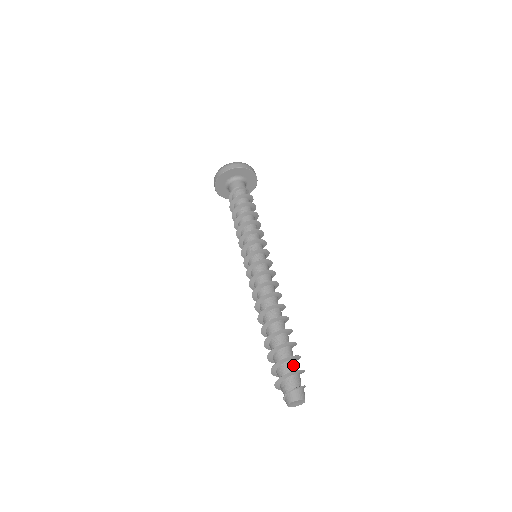
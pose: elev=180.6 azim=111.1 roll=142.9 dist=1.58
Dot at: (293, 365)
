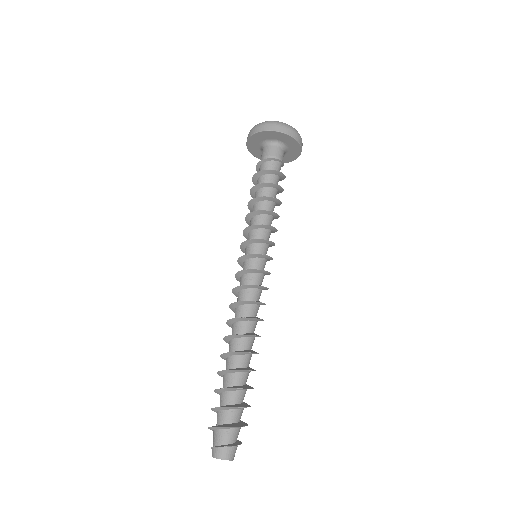
Dot at: (239, 415)
